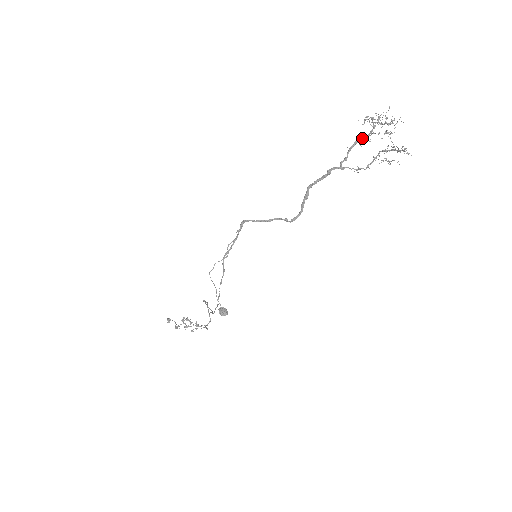
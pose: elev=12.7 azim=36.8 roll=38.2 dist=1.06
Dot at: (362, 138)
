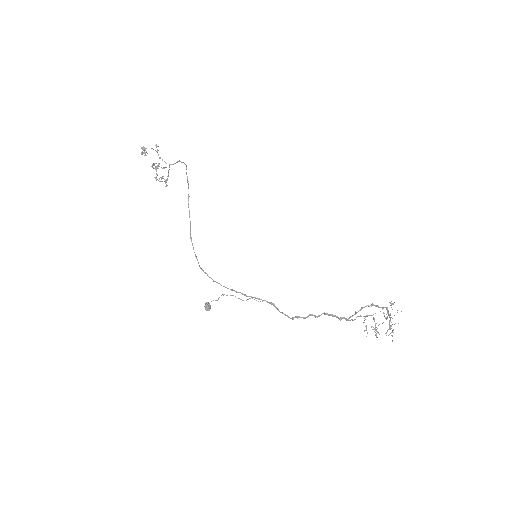
Dot at: (377, 306)
